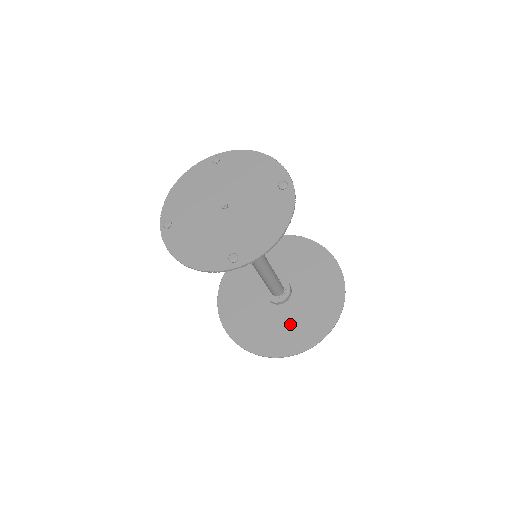
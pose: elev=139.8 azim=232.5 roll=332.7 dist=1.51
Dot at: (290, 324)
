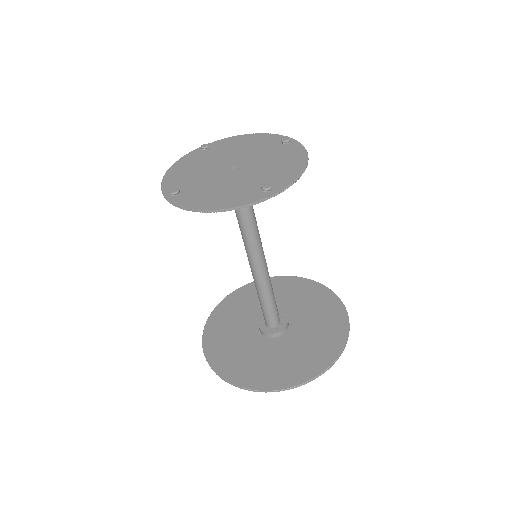
Dot at: (301, 348)
